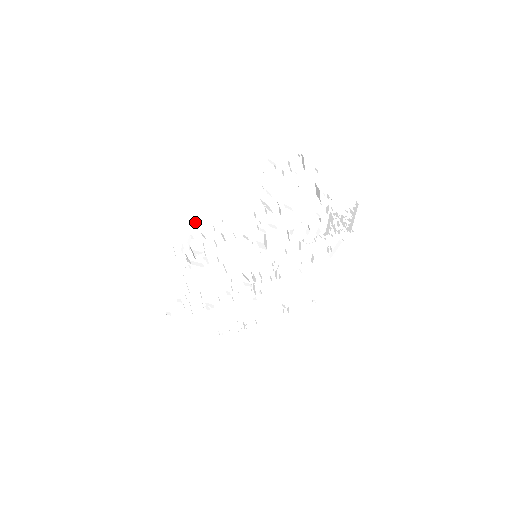
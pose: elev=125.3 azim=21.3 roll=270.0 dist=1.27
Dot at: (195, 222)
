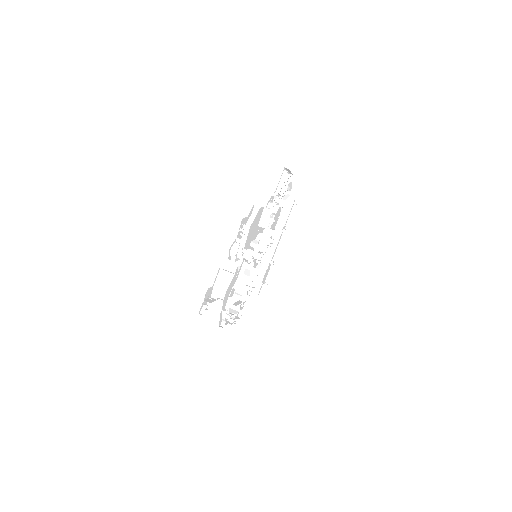
Dot at: (223, 309)
